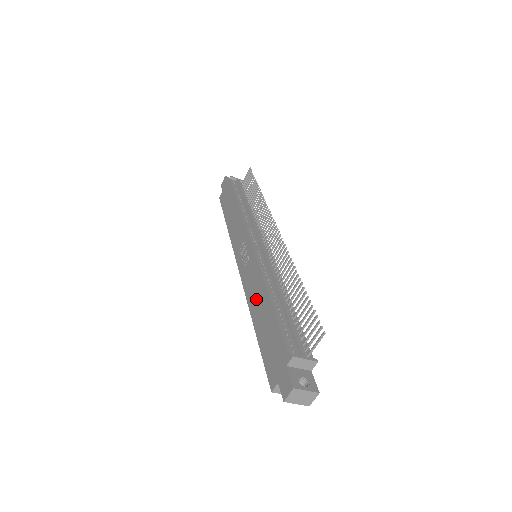
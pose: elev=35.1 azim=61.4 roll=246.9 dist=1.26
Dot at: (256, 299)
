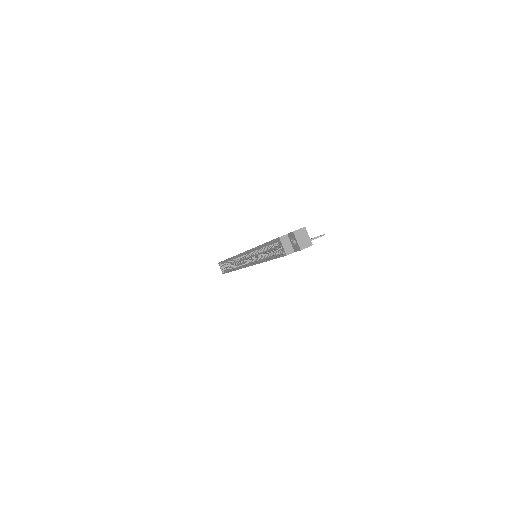
Dot at: occluded
